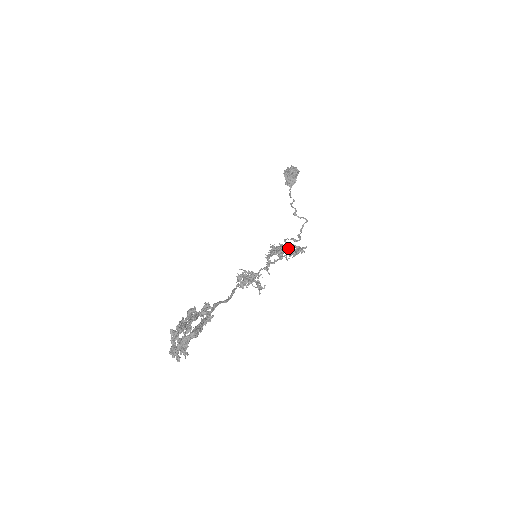
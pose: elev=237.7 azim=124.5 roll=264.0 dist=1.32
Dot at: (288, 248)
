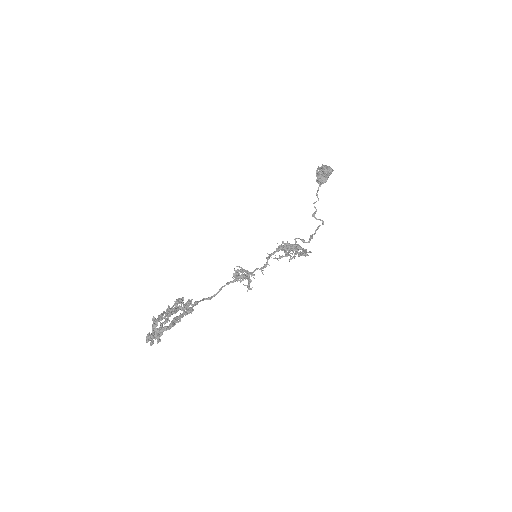
Dot at: (293, 250)
